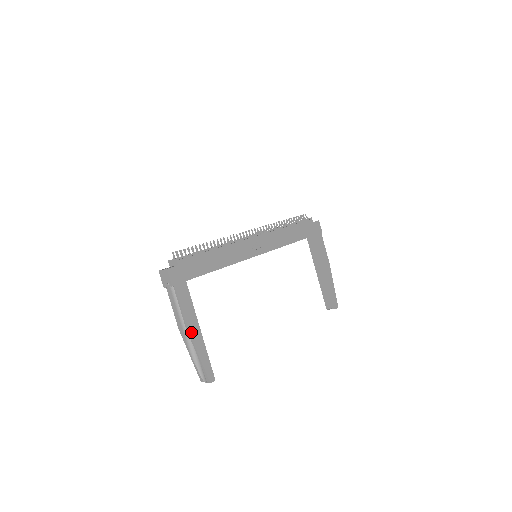
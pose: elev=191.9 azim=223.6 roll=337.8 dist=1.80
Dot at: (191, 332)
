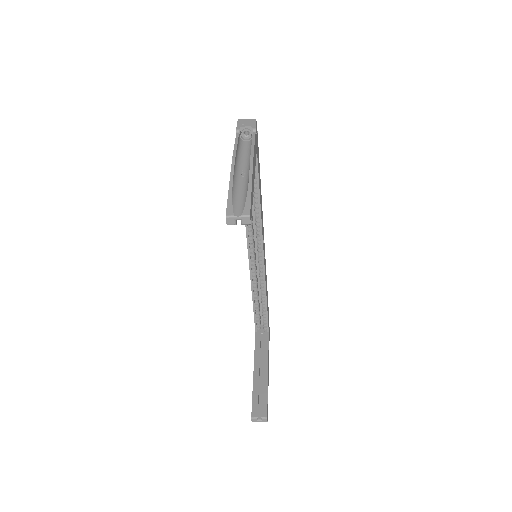
Dot at: (253, 165)
